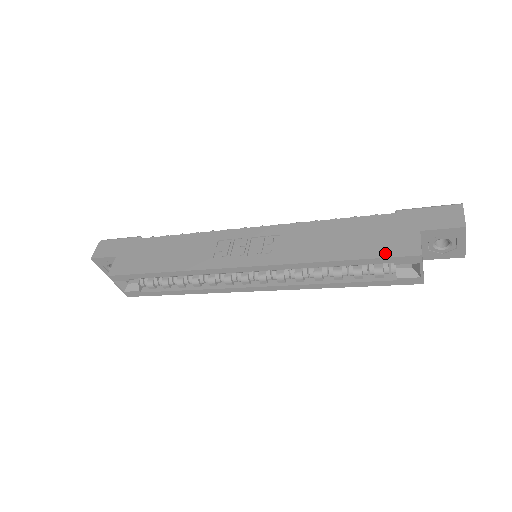
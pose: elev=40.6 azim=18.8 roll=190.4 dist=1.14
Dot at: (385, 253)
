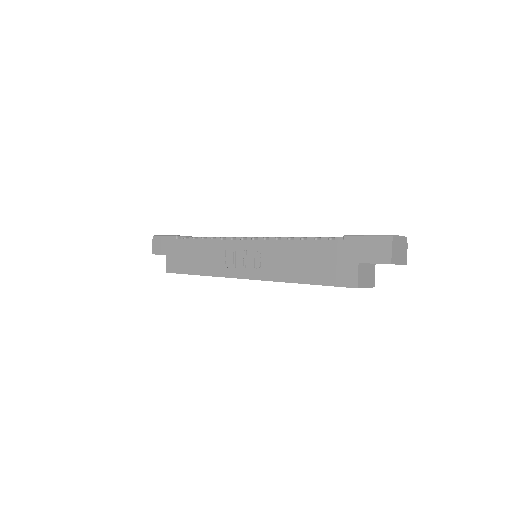
Dot at: (333, 282)
